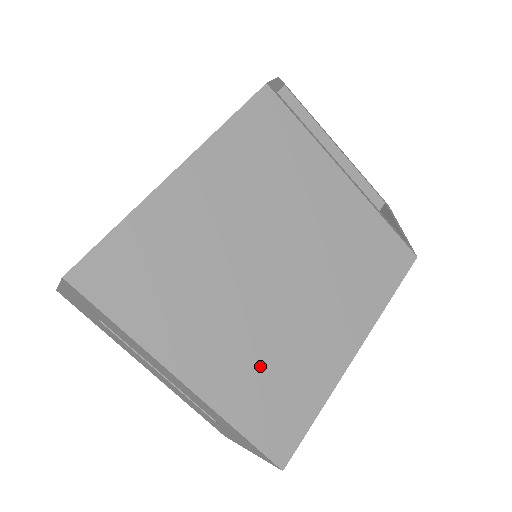
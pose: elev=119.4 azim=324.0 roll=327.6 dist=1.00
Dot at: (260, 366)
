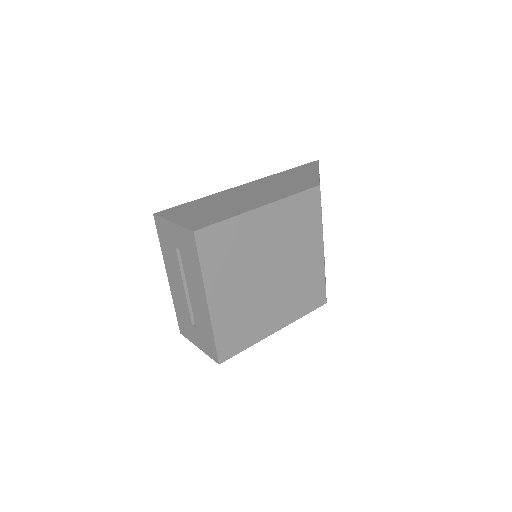
Dot at: (238, 314)
